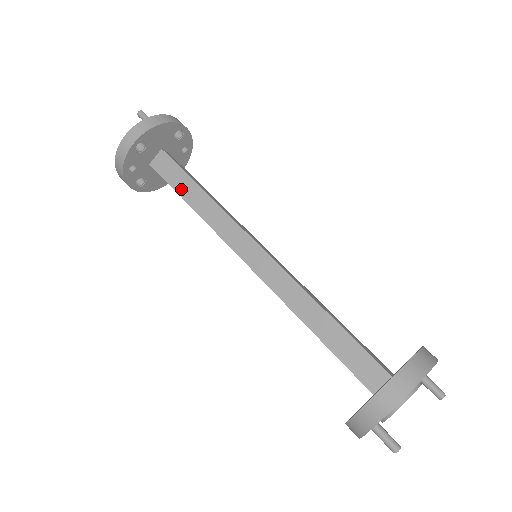
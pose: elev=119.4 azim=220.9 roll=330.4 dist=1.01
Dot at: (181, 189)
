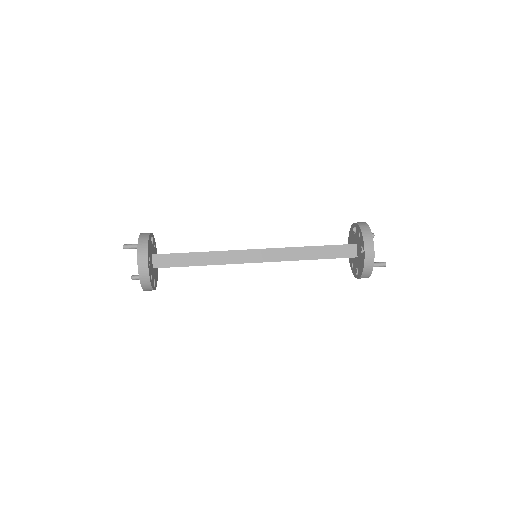
Dot at: (186, 263)
